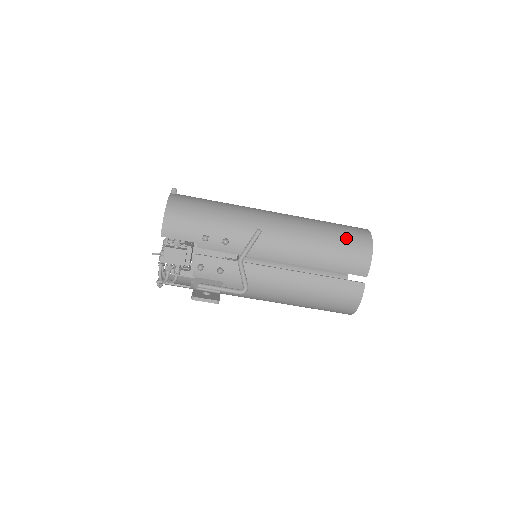
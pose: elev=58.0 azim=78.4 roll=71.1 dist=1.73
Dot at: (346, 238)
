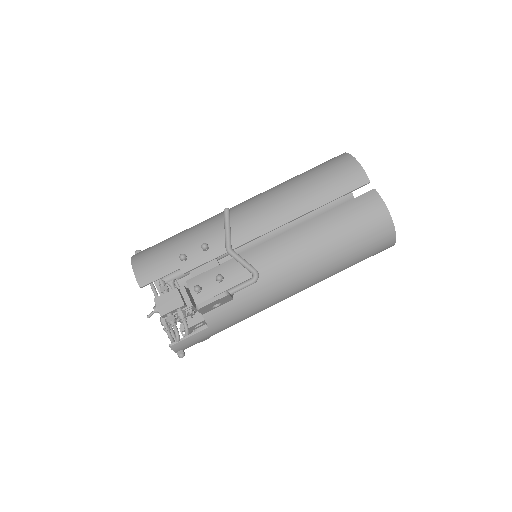
Dot at: (320, 168)
